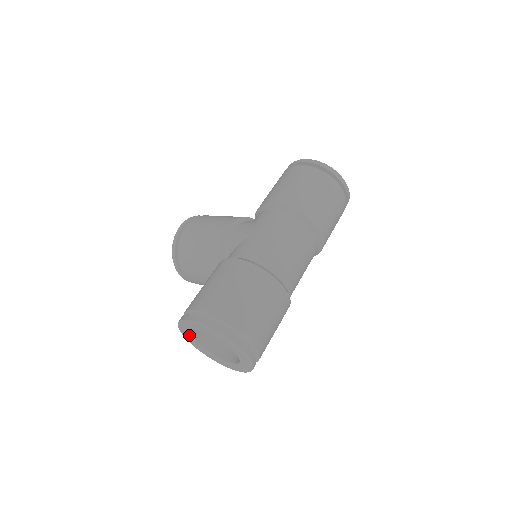
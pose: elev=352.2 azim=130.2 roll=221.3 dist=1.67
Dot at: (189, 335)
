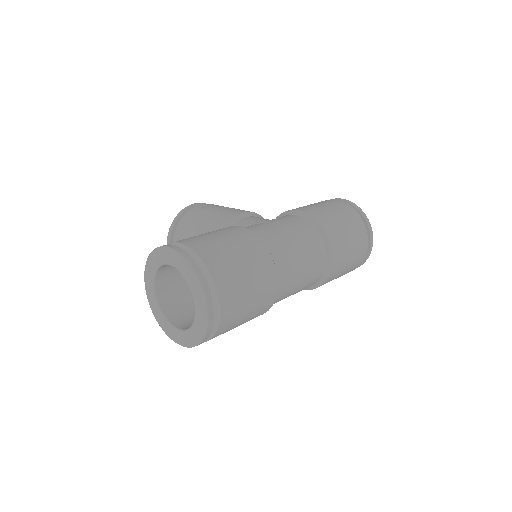
Dot at: (152, 277)
